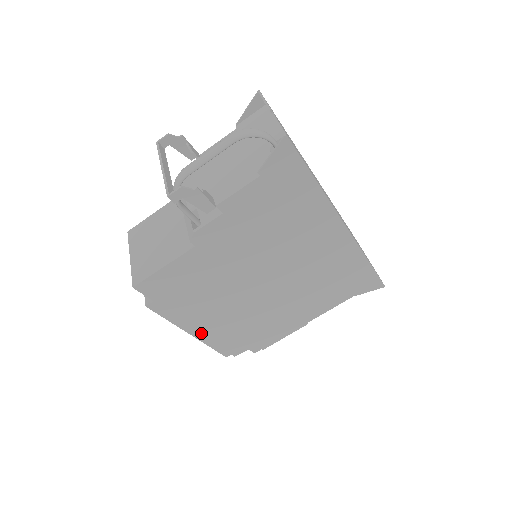
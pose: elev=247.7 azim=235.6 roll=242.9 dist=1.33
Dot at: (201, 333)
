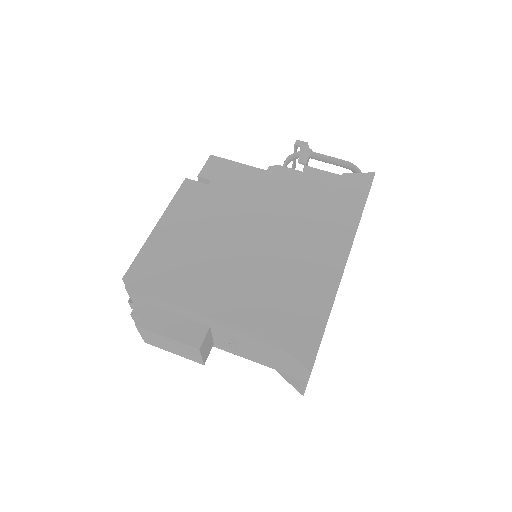
Dot at: (161, 233)
